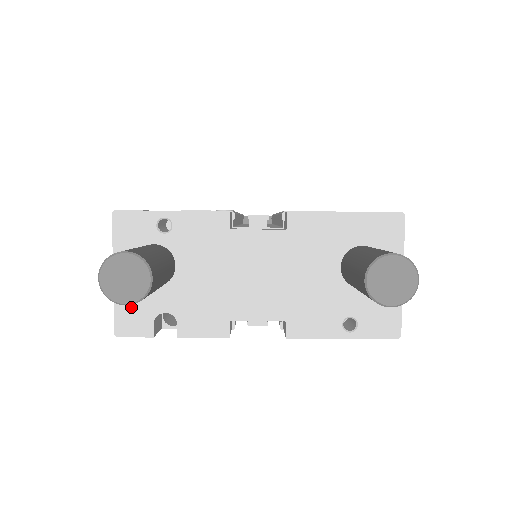
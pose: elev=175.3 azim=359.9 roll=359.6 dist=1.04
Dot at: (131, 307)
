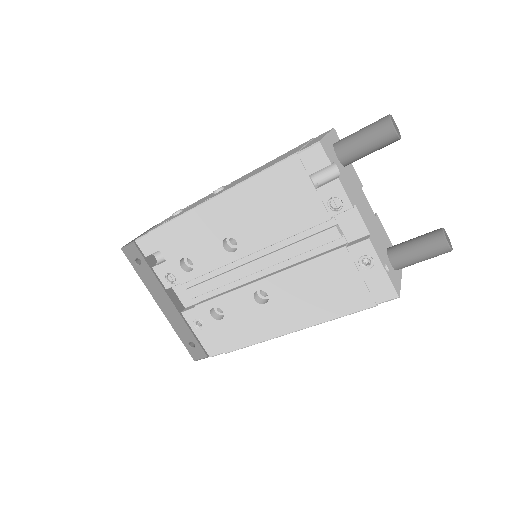
Dot at: (328, 147)
